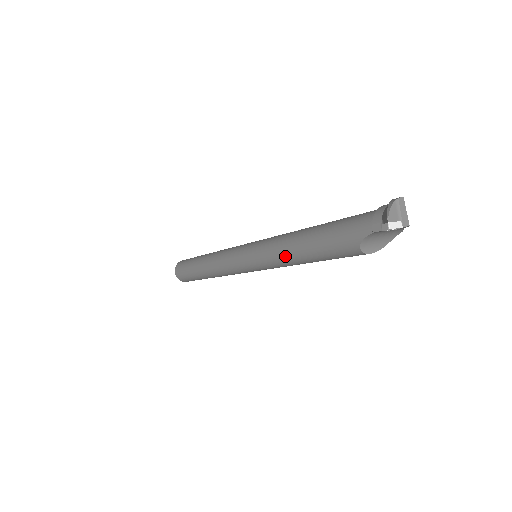
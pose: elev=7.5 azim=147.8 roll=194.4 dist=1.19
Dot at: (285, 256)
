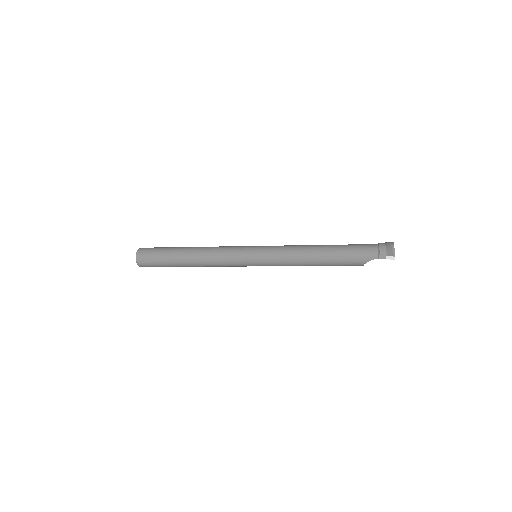
Dot at: (301, 262)
